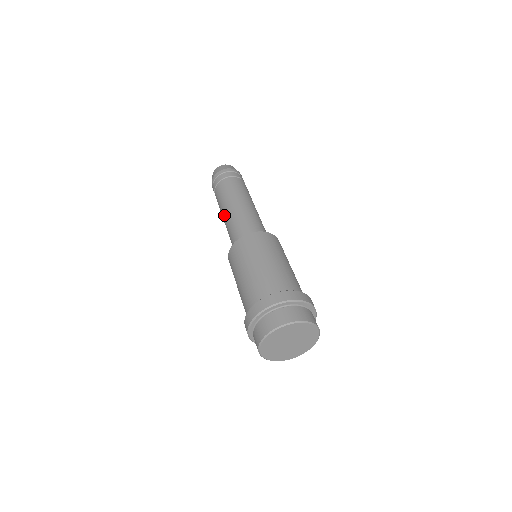
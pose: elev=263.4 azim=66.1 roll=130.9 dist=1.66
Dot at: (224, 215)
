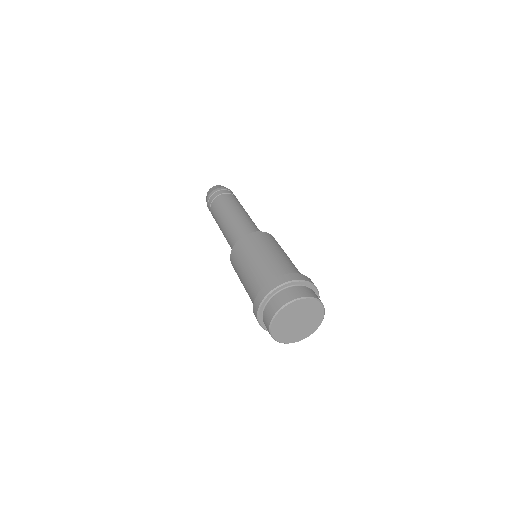
Dot at: occluded
